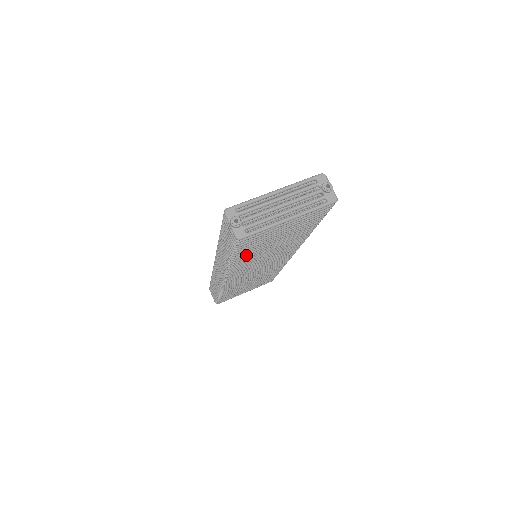
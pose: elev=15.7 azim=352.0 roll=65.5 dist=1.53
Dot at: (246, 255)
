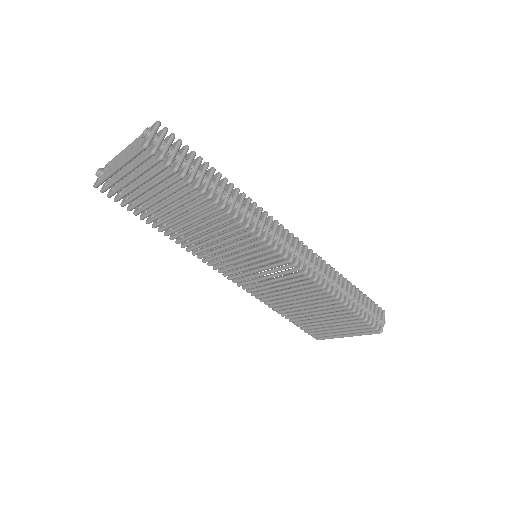
Dot at: (161, 224)
